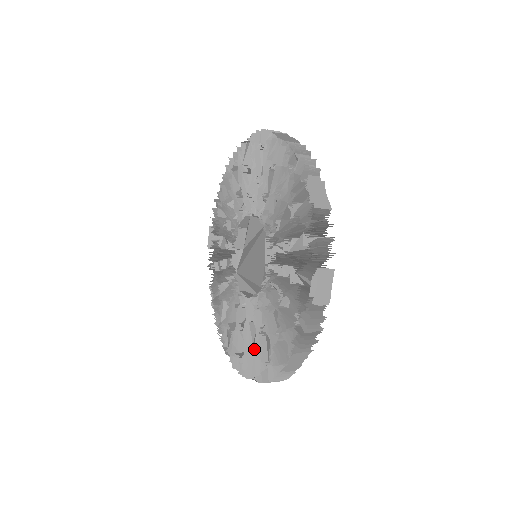
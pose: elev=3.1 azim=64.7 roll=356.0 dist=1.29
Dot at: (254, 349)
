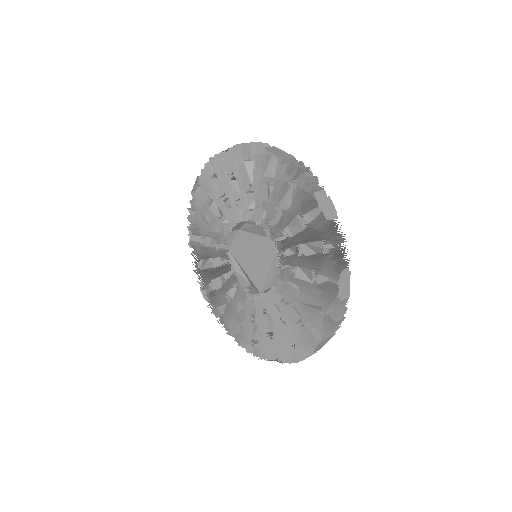
Dot at: (240, 322)
